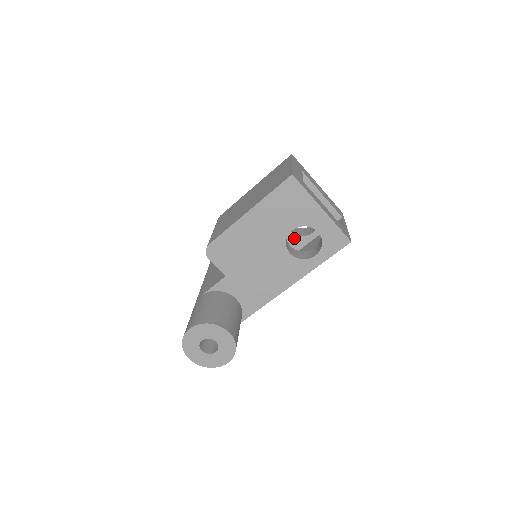
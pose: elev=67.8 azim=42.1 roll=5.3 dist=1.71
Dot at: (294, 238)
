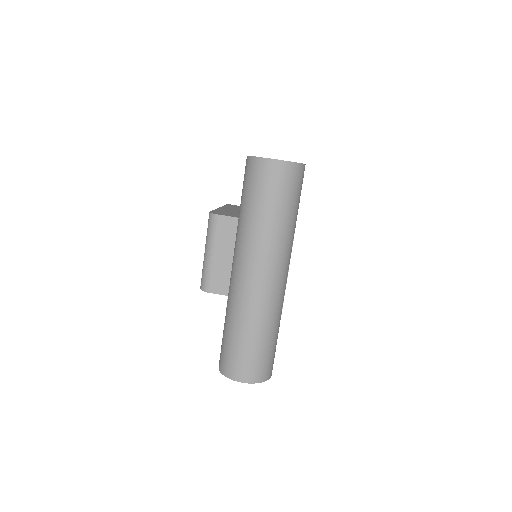
Dot at: occluded
